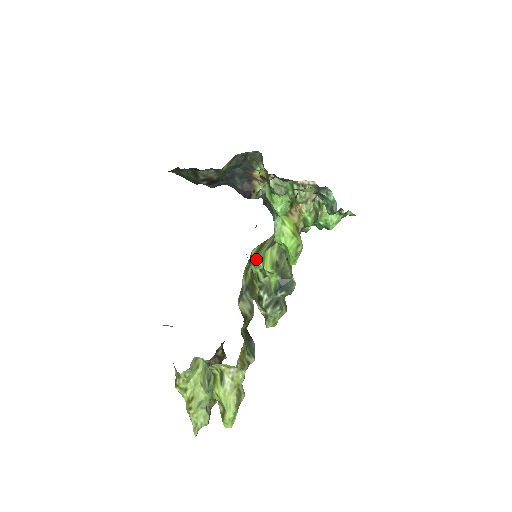
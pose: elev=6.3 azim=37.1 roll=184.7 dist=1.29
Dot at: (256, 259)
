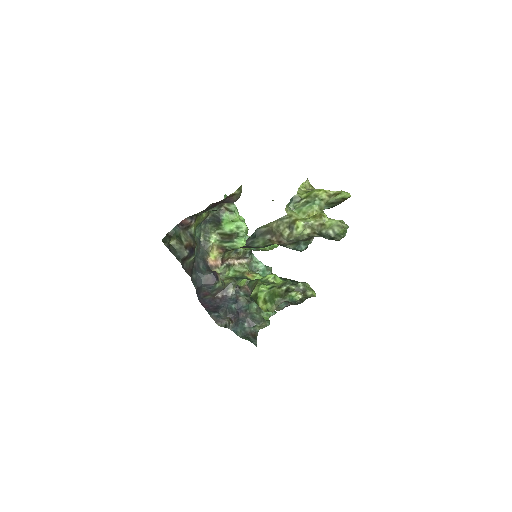
Dot at: (258, 283)
